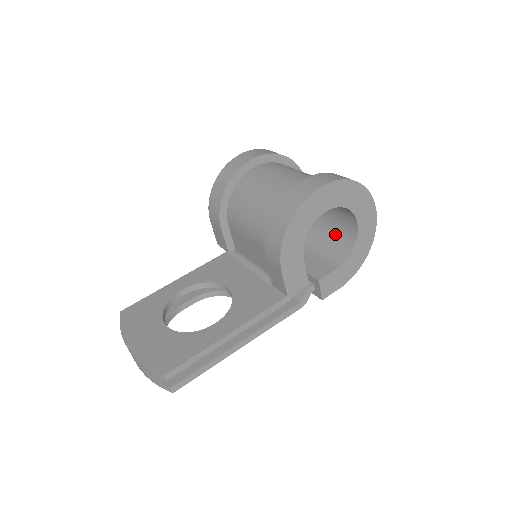
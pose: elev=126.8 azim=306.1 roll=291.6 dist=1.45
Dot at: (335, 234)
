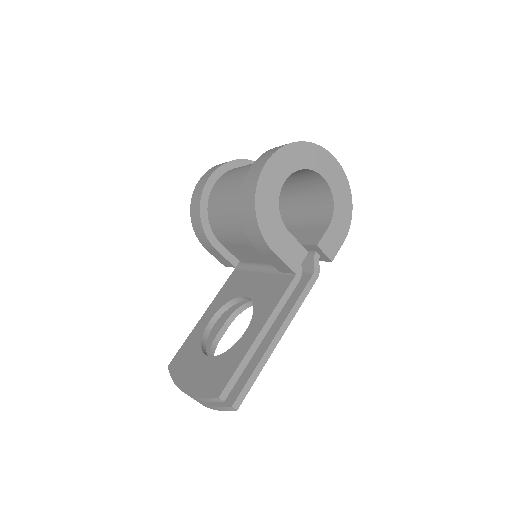
Dot at: (313, 199)
